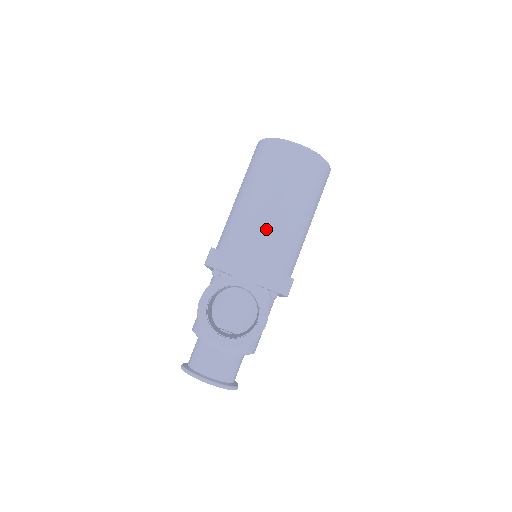
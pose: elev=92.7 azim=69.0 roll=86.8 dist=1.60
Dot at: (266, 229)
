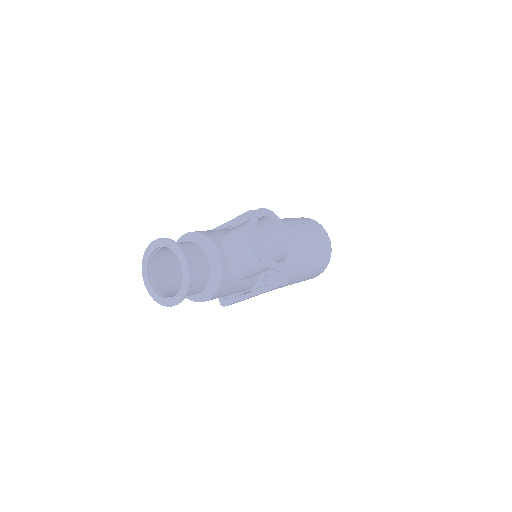
Dot at: (293, 244)
